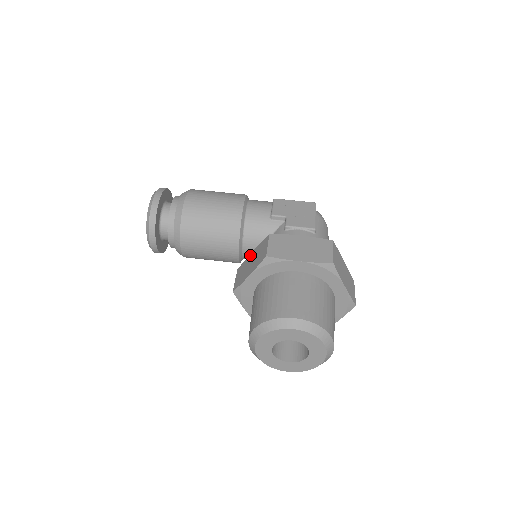
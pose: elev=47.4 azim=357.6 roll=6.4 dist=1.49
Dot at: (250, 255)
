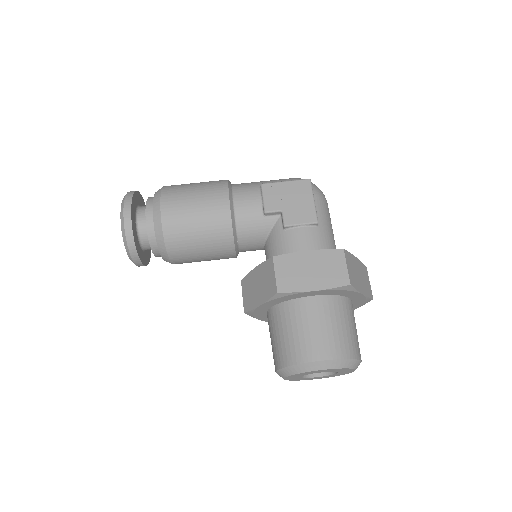
Dot at: (253, 272)
